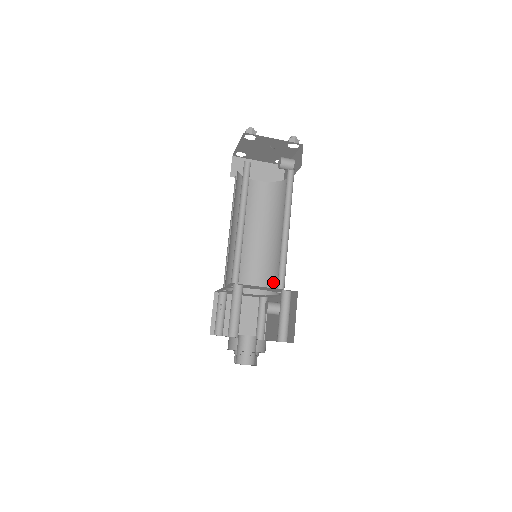
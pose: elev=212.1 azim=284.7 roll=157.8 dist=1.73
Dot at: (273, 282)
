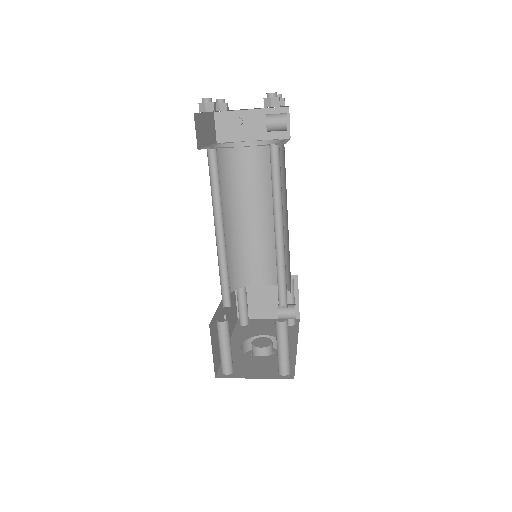
Dot at: (287, 275)
